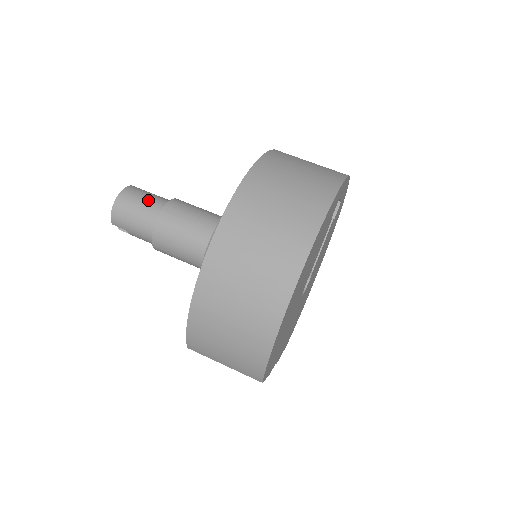
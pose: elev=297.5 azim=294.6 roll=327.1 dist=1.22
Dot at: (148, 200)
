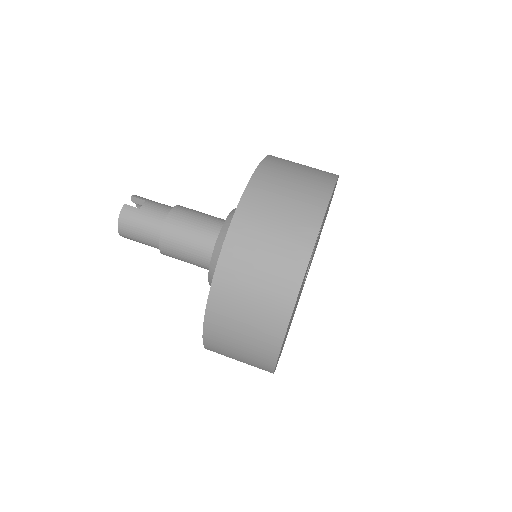
Dot at: (144, 229)
